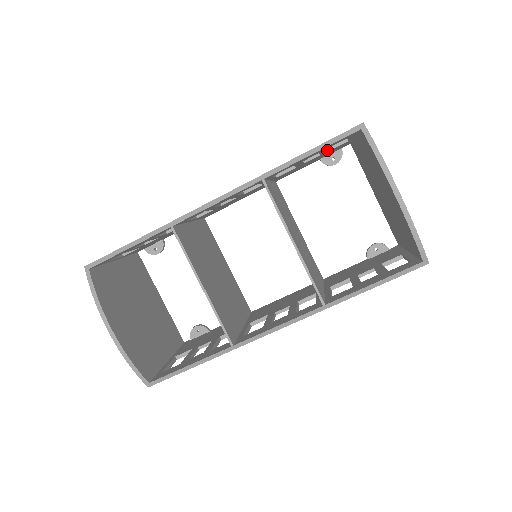
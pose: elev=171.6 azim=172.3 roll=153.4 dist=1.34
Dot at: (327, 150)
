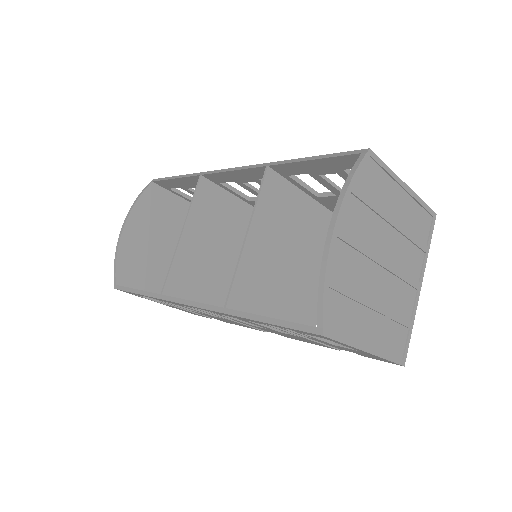
Dot at: occluded
